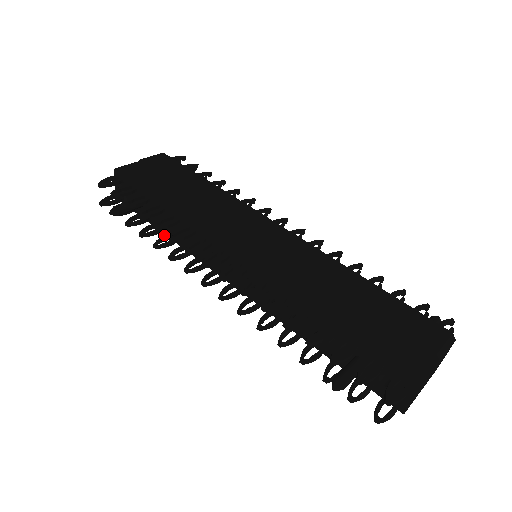
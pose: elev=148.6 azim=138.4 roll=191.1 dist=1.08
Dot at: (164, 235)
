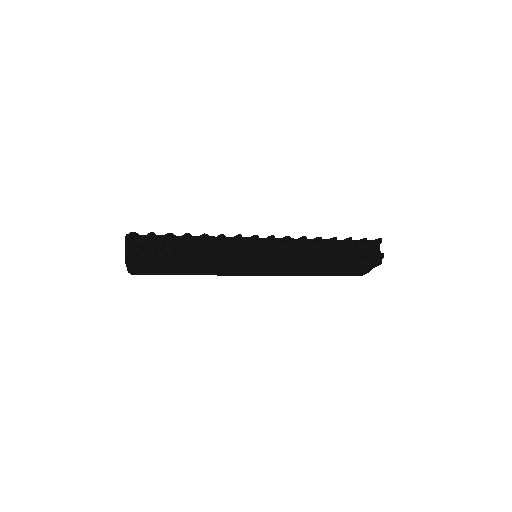
Dot at: (199, 254)
